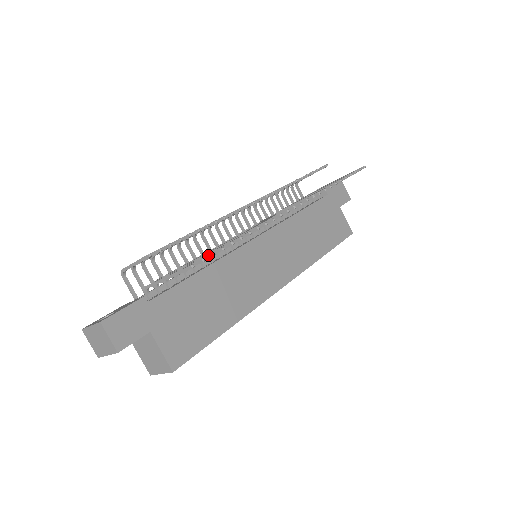
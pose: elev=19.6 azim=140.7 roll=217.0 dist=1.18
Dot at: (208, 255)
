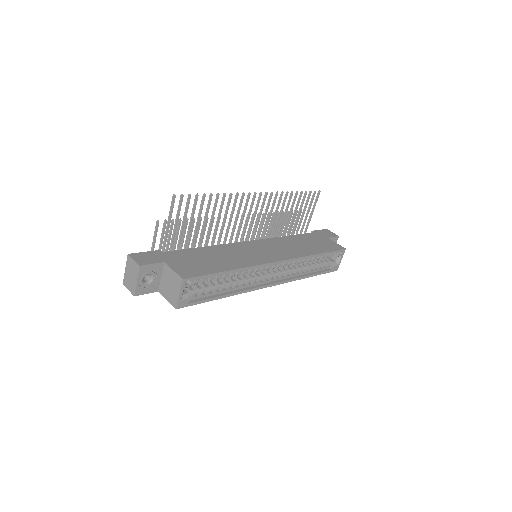
Dot at: (187, 198)
